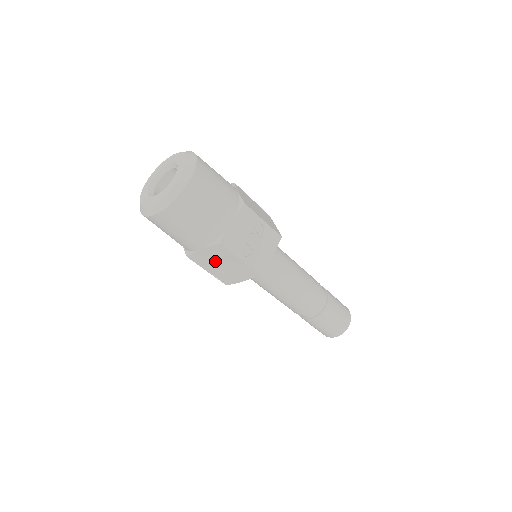
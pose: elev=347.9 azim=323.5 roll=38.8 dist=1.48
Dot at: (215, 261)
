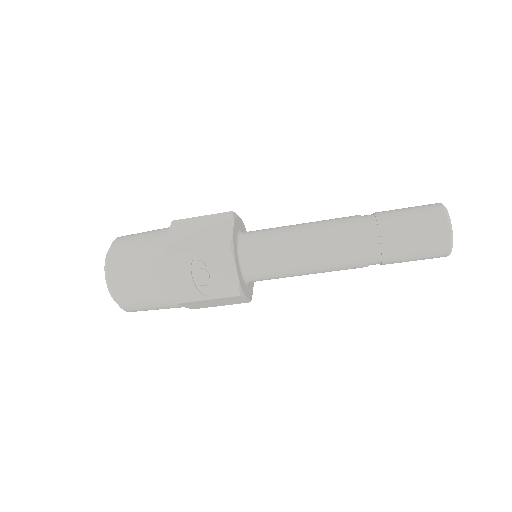
Dot at: (205, 304)
